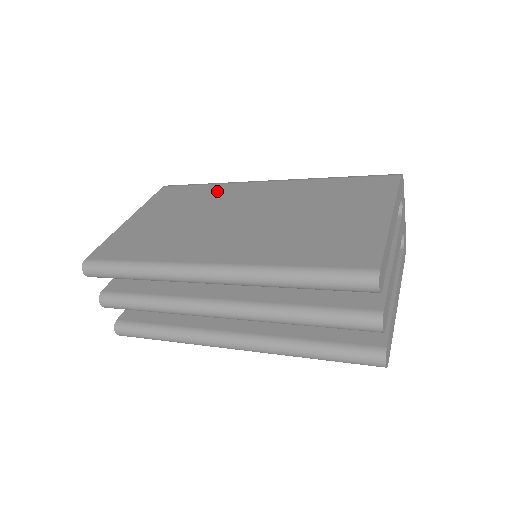
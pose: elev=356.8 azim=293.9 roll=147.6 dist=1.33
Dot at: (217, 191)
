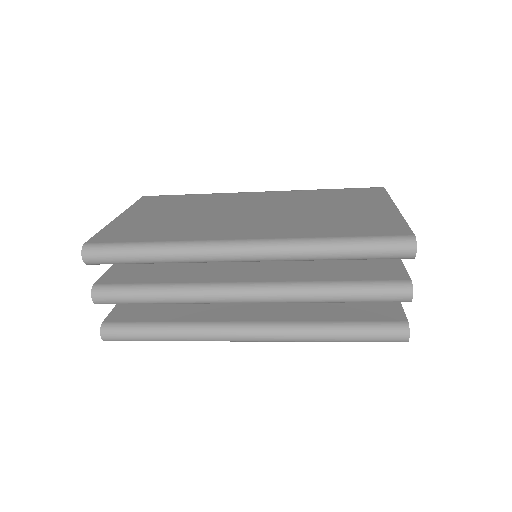
Dot at: (209, 198)
